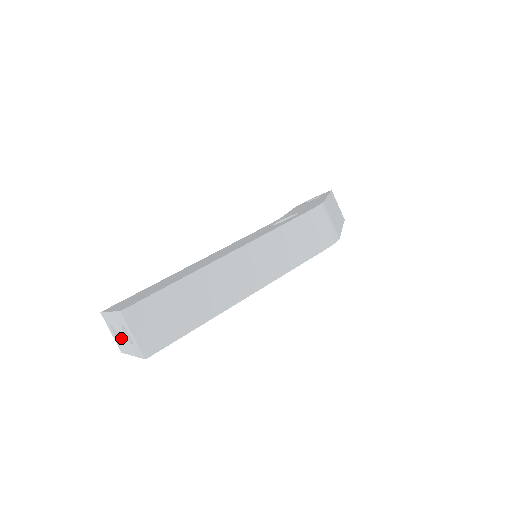
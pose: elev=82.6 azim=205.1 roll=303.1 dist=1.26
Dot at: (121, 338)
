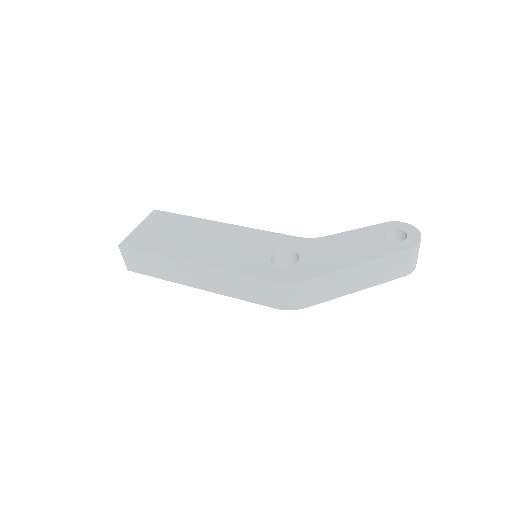
Dot at: occluded
